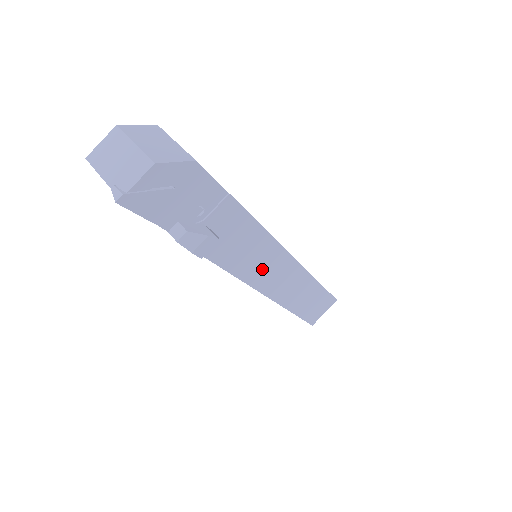
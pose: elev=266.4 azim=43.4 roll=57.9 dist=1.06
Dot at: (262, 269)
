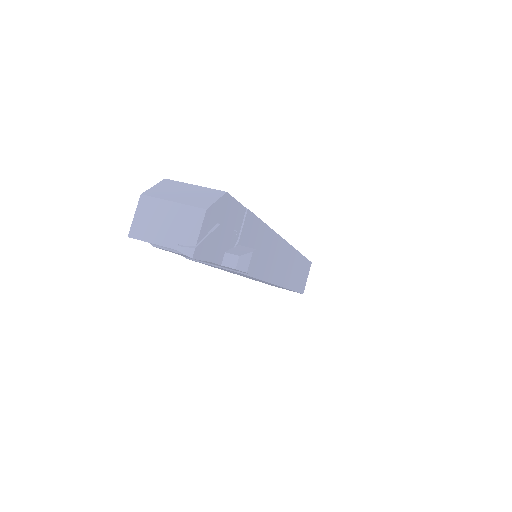
Dot at: (272, 263)
